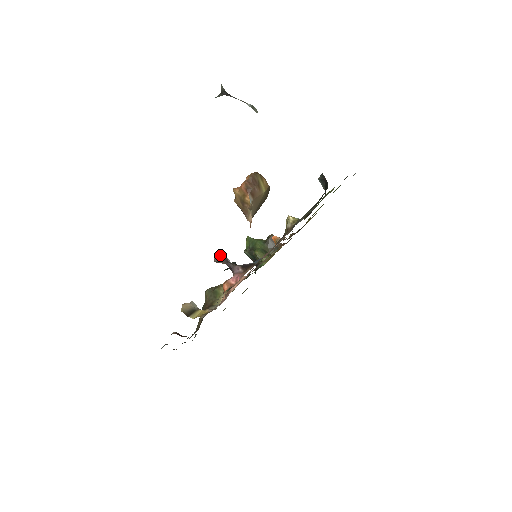
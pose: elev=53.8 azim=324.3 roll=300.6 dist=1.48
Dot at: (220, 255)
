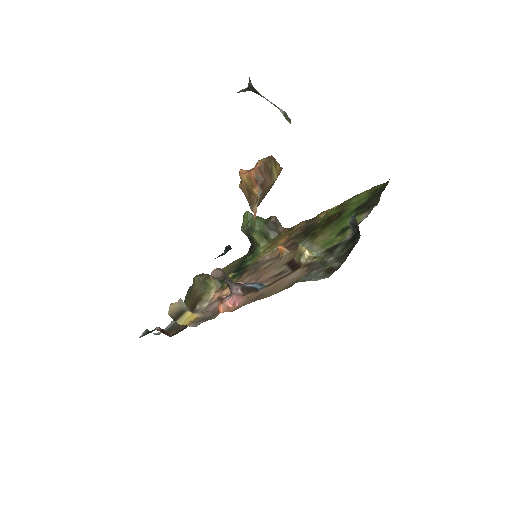
Dot at: (219, 272)
